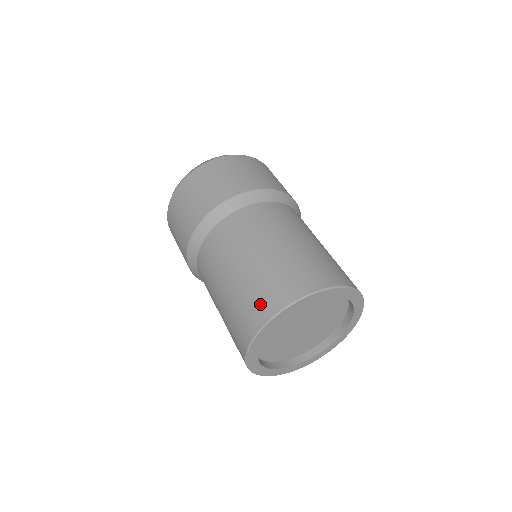
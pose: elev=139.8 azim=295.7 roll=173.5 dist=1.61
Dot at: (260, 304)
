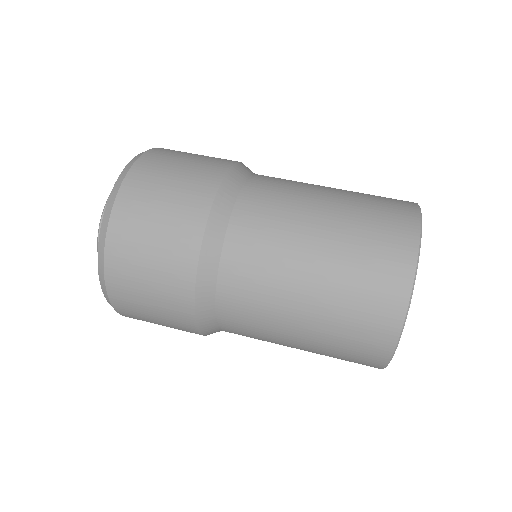
Dot at: (392, 232)
